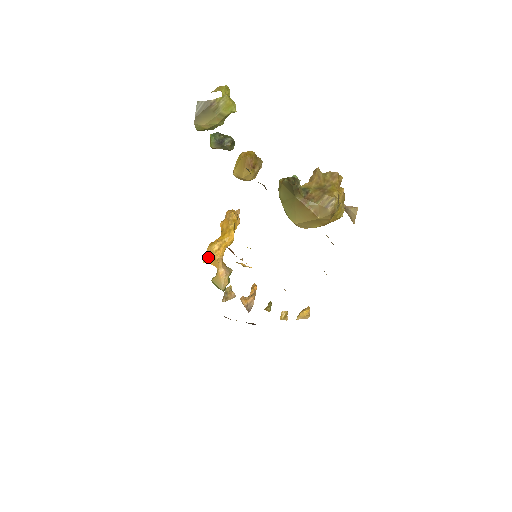
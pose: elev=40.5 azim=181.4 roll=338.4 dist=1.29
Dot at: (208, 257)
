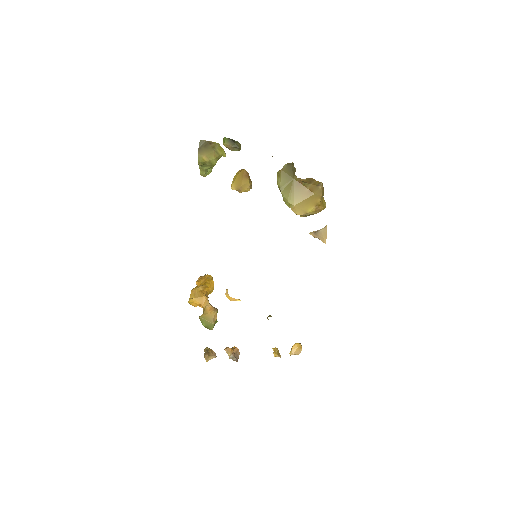
Dot at: (193, 297)
